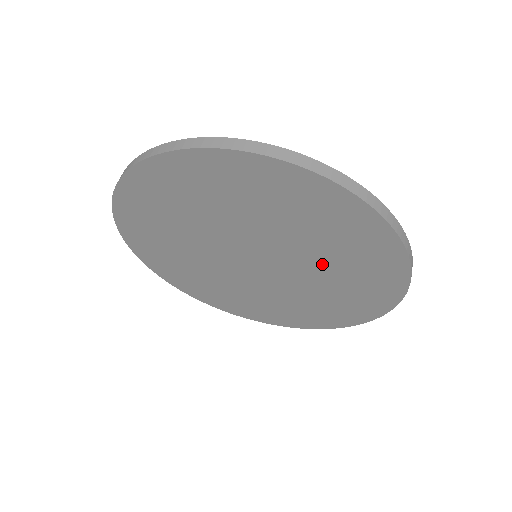
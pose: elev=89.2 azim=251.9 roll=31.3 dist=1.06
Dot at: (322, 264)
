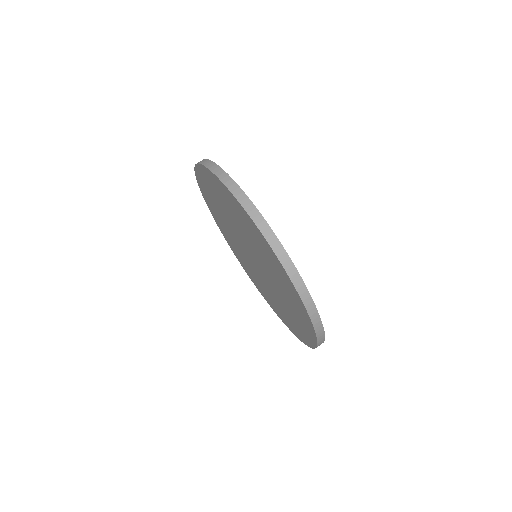
Dot at: (281, 299)
